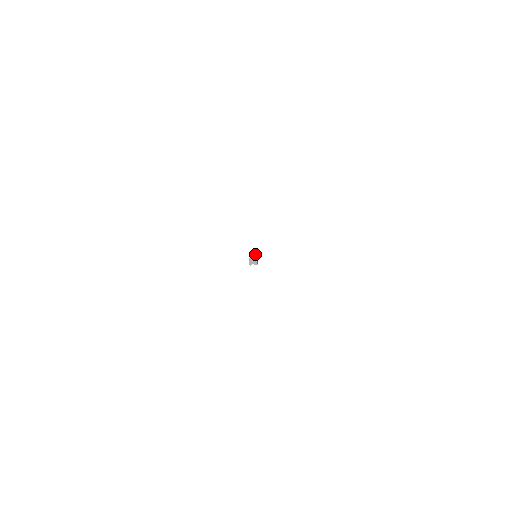
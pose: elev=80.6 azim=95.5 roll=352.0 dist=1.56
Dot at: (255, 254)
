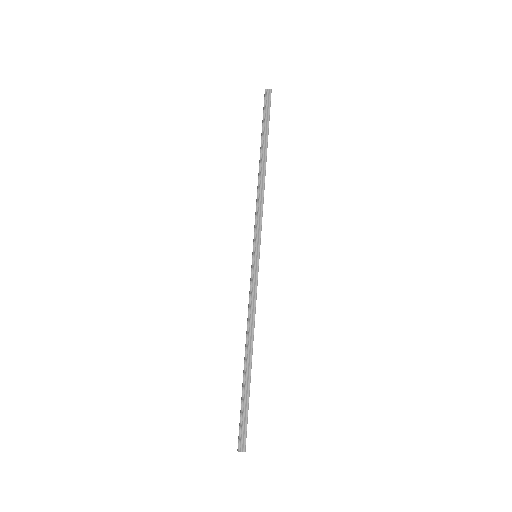
Dot at: (253, 285)
